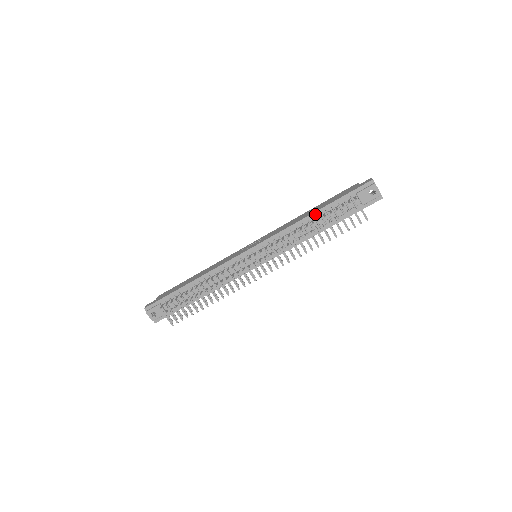
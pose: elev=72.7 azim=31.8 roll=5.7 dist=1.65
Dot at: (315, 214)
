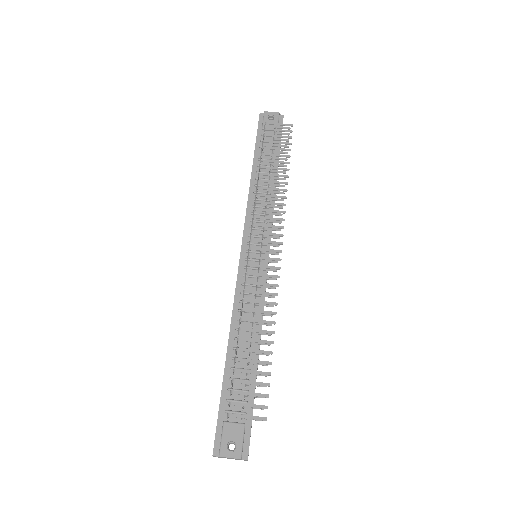
Dot at: (254, 170)
